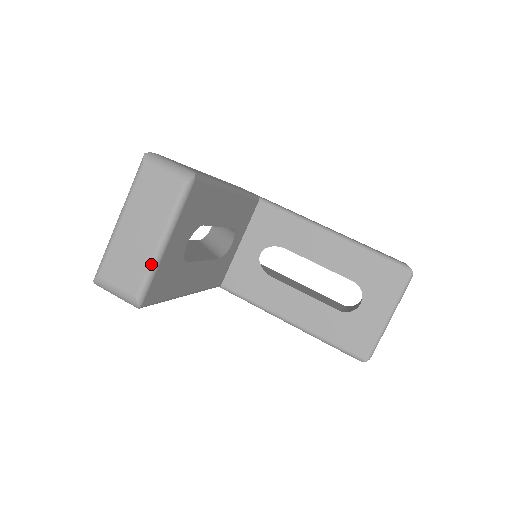
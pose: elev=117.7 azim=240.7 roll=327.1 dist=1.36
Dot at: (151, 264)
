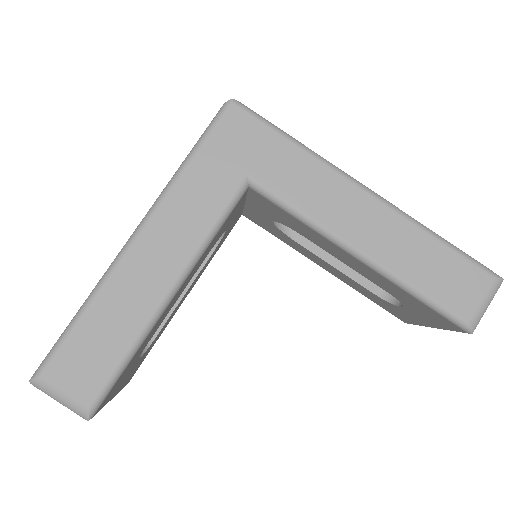
Dot at: occluded
